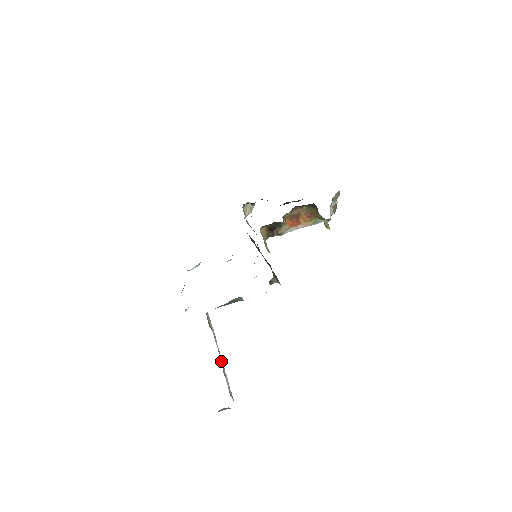
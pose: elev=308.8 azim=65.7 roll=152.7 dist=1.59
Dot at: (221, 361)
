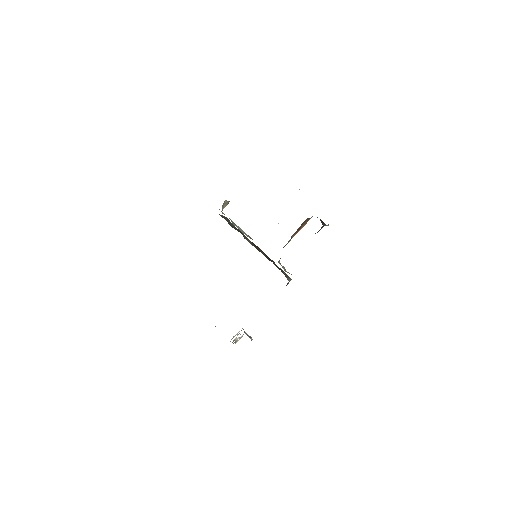
Dot at: occluded
